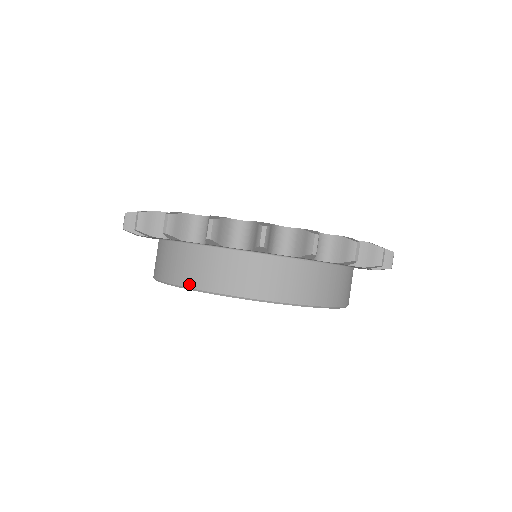
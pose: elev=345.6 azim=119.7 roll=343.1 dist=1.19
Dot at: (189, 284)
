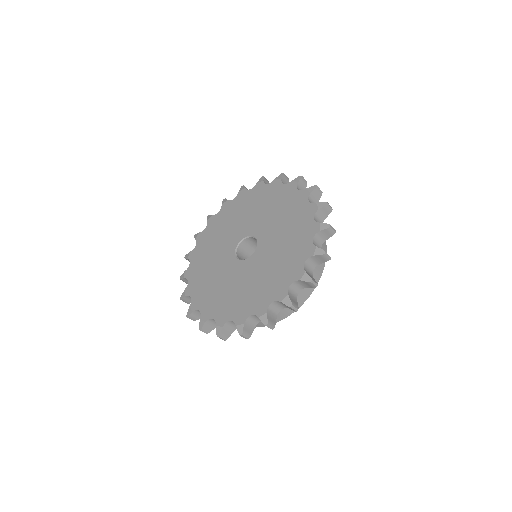
Dot at: occluded
